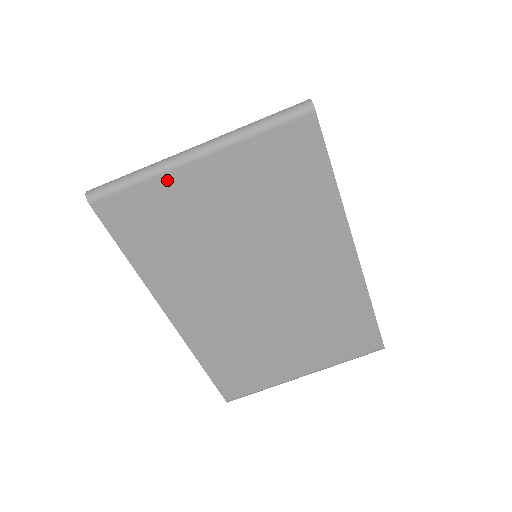
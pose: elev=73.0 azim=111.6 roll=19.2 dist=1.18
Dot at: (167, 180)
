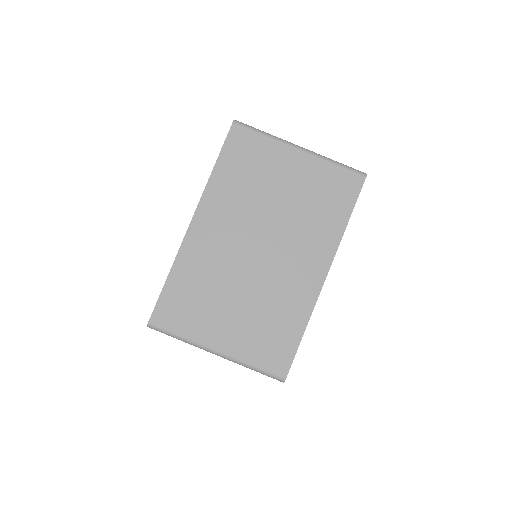
Dot at: (276, 146)
